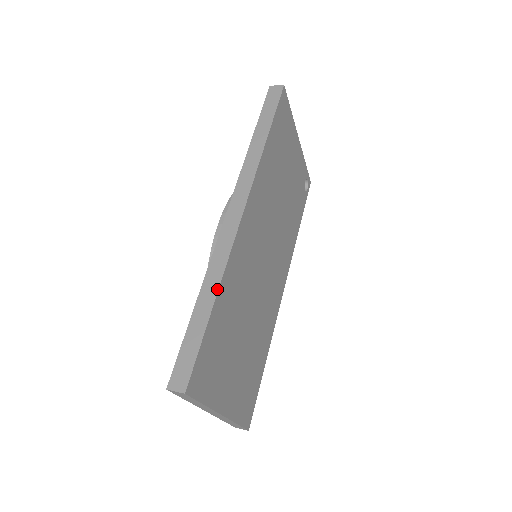
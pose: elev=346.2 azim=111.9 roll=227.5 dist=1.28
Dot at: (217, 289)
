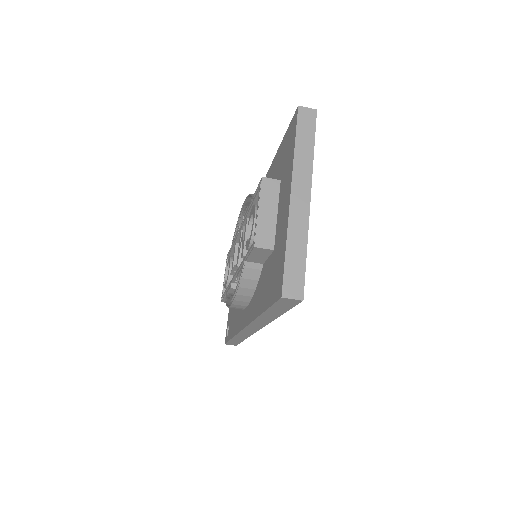
Dot at: occluded
